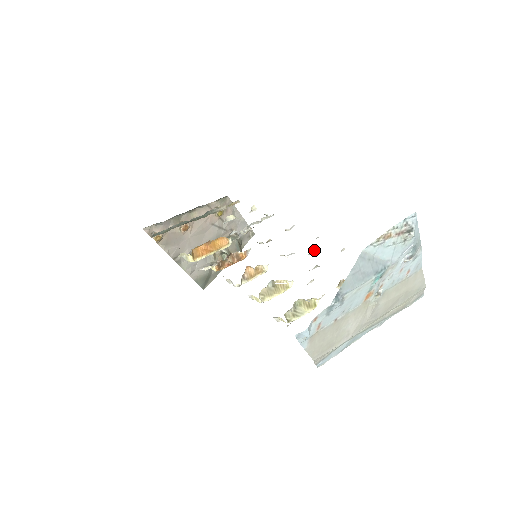
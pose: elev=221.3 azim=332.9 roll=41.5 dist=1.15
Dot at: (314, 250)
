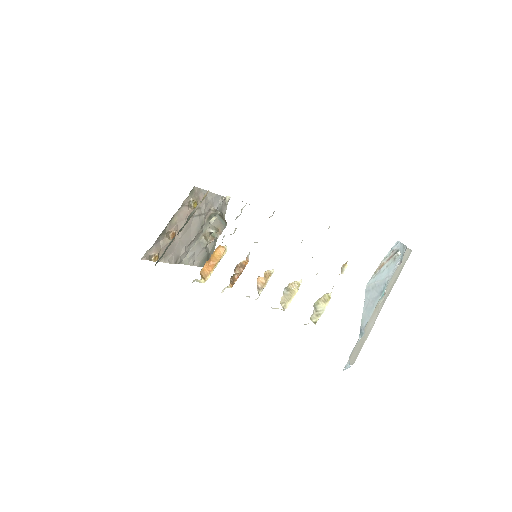
Dot at: occluded
